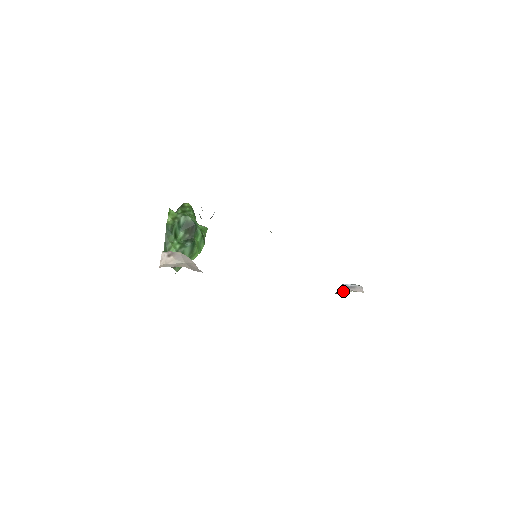
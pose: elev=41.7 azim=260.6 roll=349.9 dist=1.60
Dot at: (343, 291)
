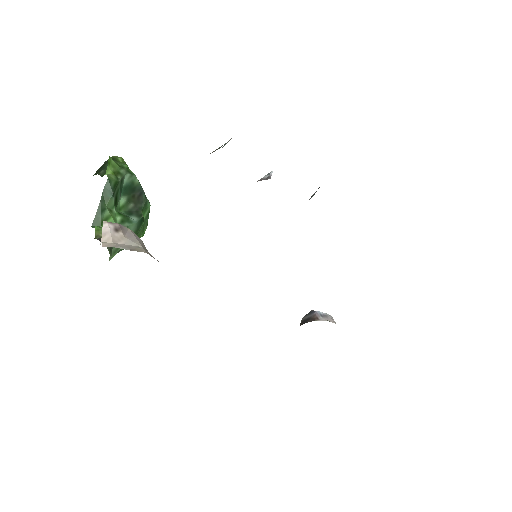
Dot at: (318, 320)
